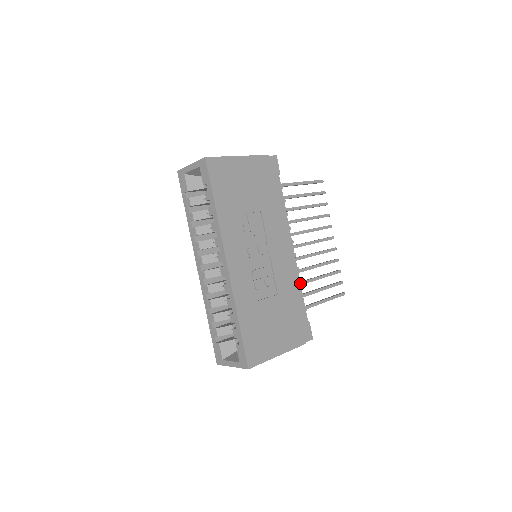
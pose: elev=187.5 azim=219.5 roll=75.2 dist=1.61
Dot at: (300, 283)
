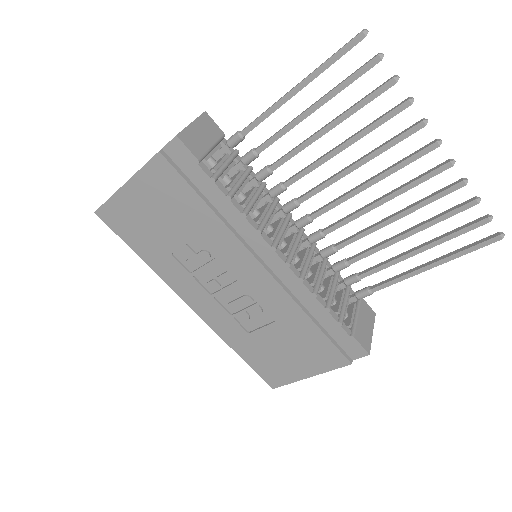
Dot at: (314, 296)
